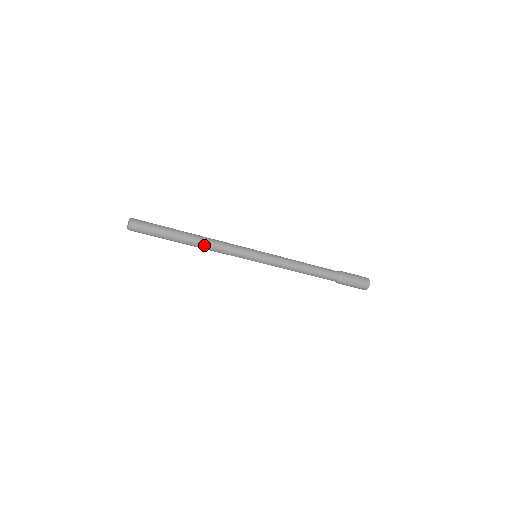
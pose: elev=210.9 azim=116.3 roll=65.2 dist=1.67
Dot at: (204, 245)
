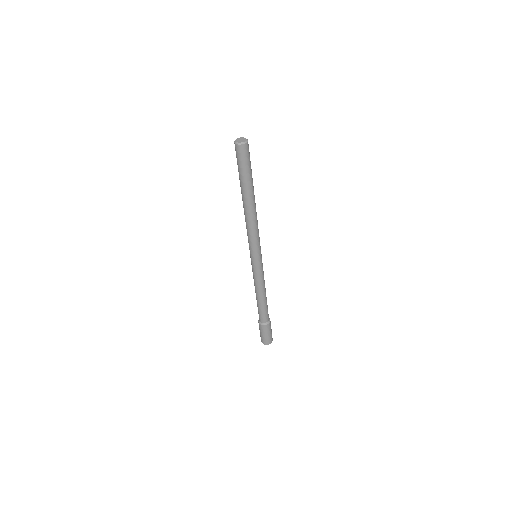
Dot at: (255, 212)
